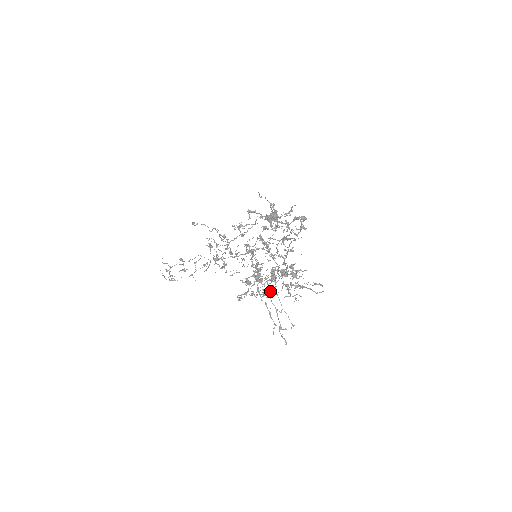
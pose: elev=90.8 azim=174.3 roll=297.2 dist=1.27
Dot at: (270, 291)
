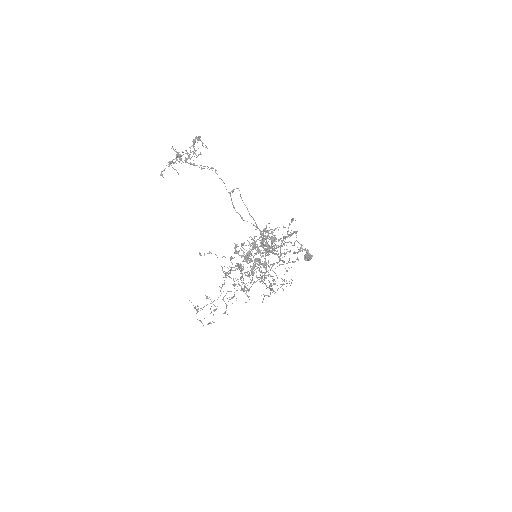
Dot at: (255, 260)
